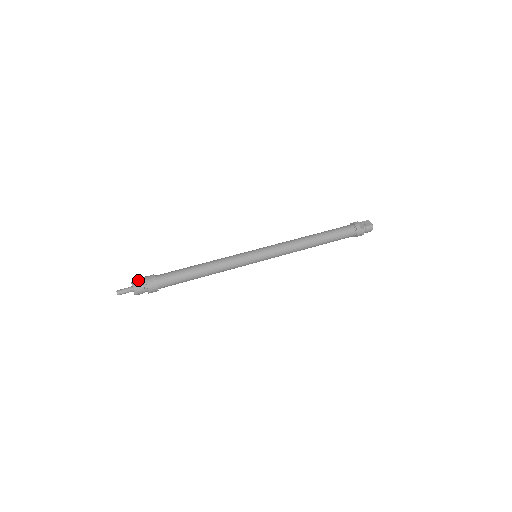
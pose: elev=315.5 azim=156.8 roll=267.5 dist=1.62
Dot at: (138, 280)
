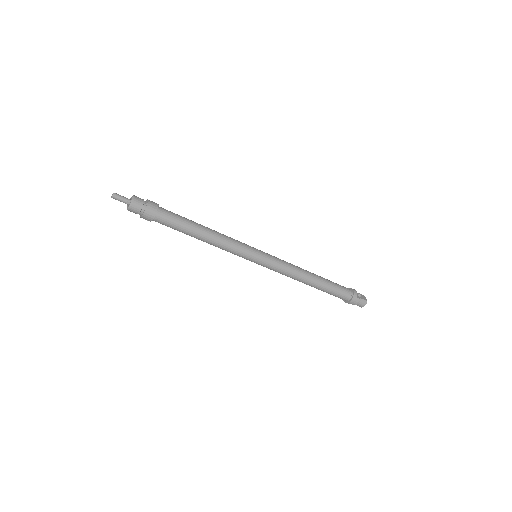
Dot at: occluded
